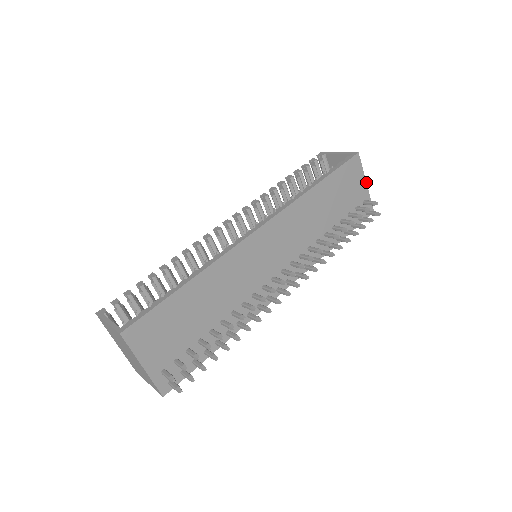
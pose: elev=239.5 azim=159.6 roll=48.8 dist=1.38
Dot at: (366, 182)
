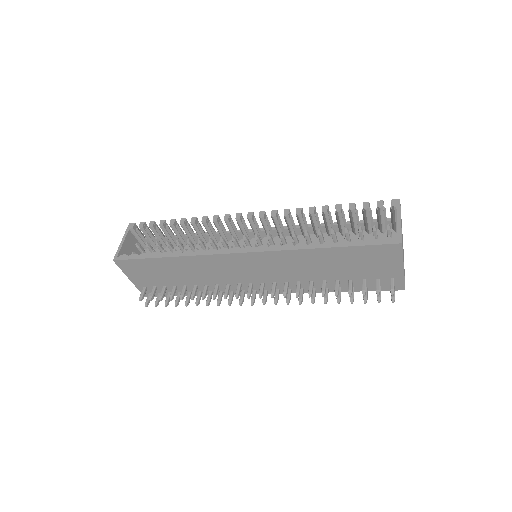
Dot at: occluded
